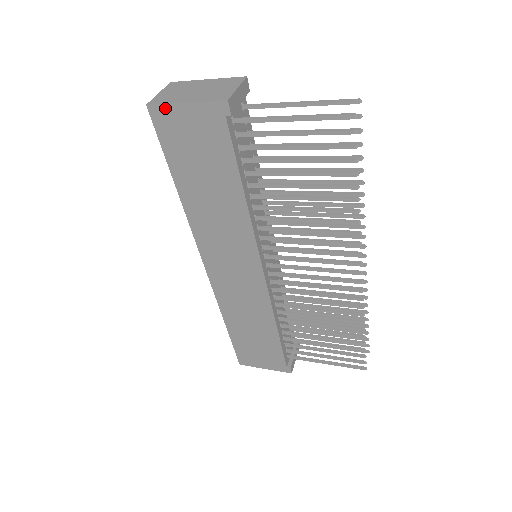
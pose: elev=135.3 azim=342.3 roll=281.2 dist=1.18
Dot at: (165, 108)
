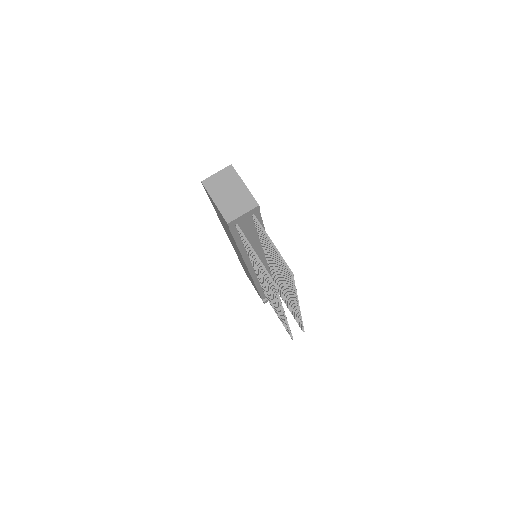
Dot at: (207, 192)
